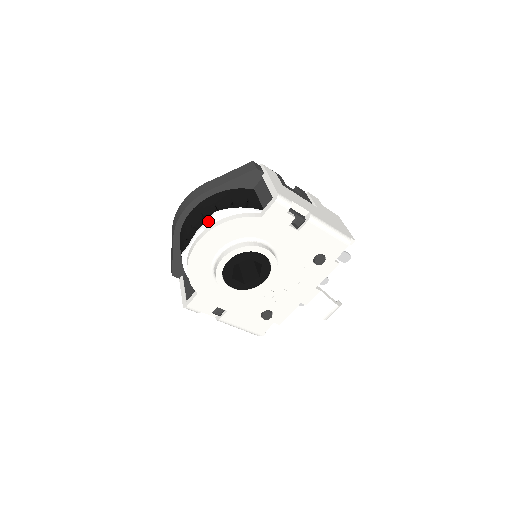
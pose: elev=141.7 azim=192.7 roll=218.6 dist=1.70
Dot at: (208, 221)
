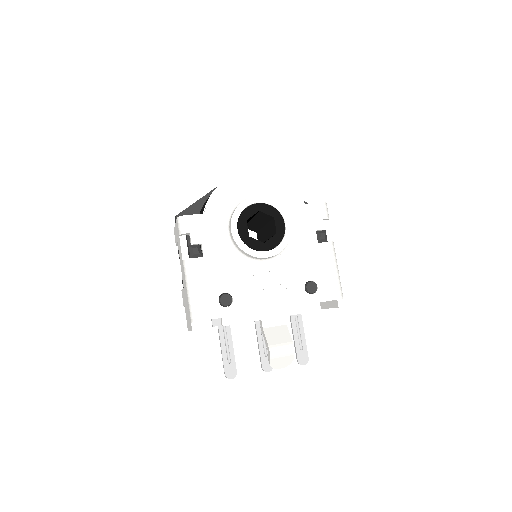
Dot at: occluded
